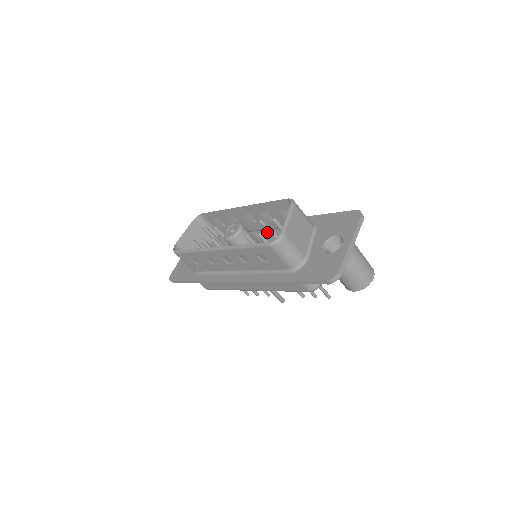
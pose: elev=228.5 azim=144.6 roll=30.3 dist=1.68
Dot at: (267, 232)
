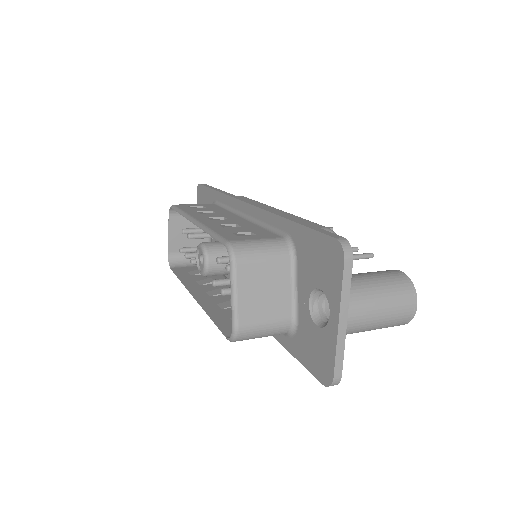
Dot at: occluded
